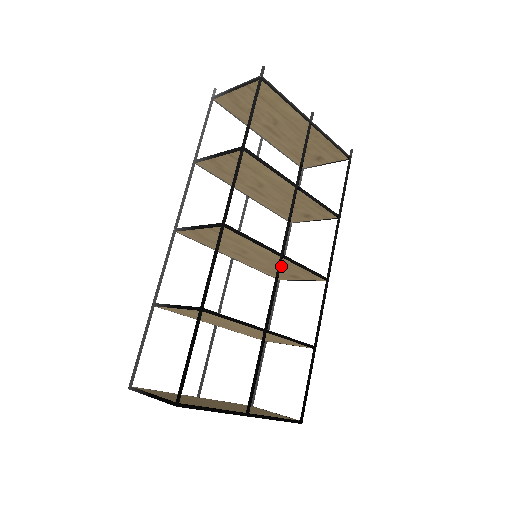
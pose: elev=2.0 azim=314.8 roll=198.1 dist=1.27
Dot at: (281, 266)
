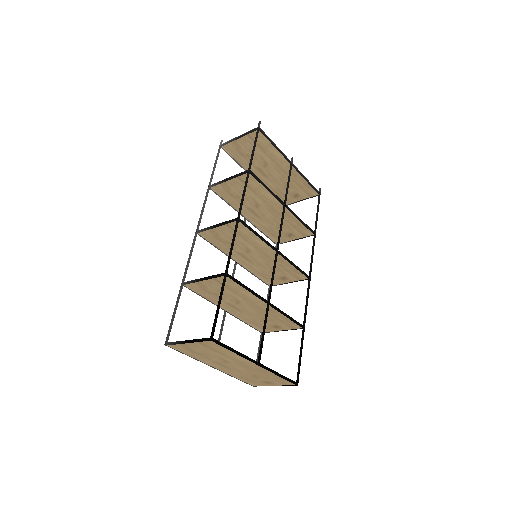
Dot at: occluded
